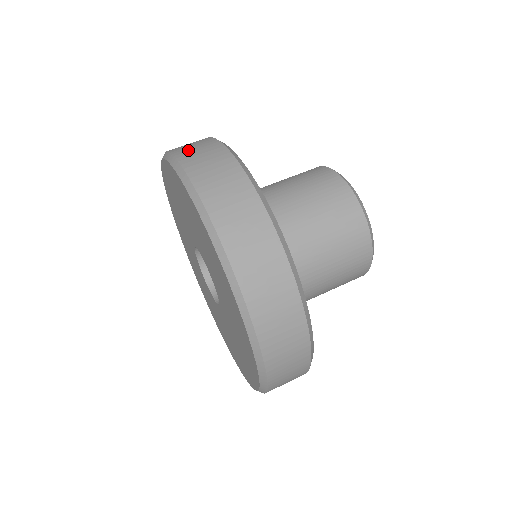
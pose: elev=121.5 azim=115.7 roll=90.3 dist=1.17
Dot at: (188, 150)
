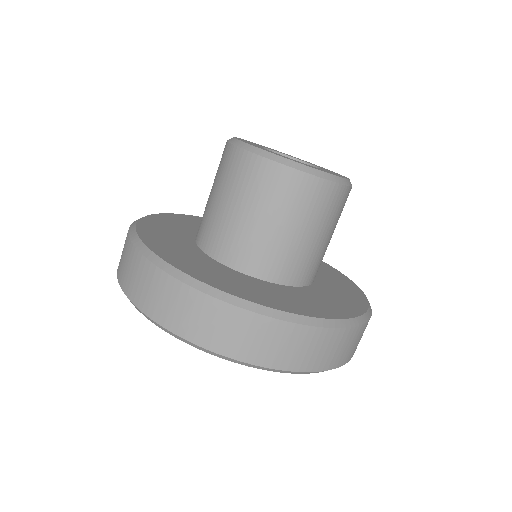
Dot at: (230, 341)
